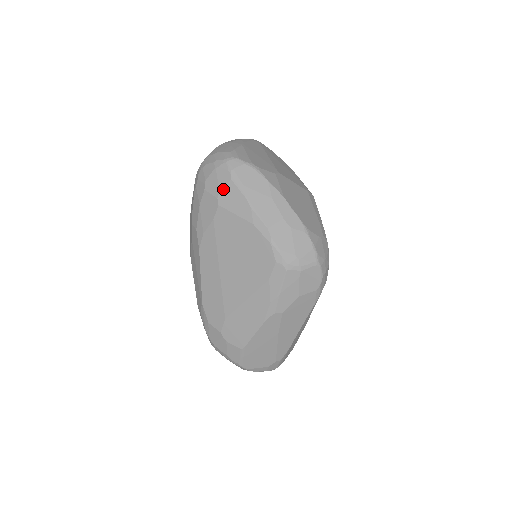
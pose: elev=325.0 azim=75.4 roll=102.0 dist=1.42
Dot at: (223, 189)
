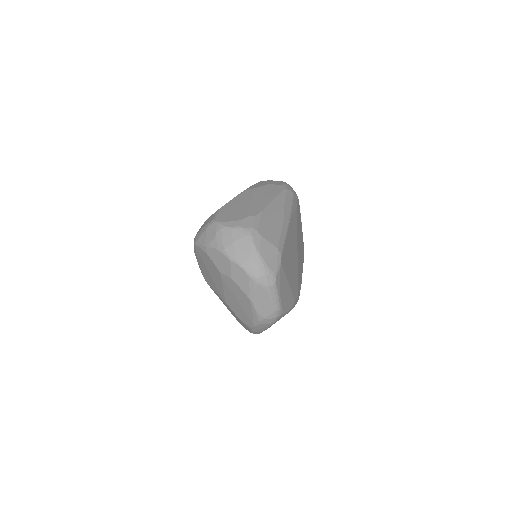
Dot at: occluded
